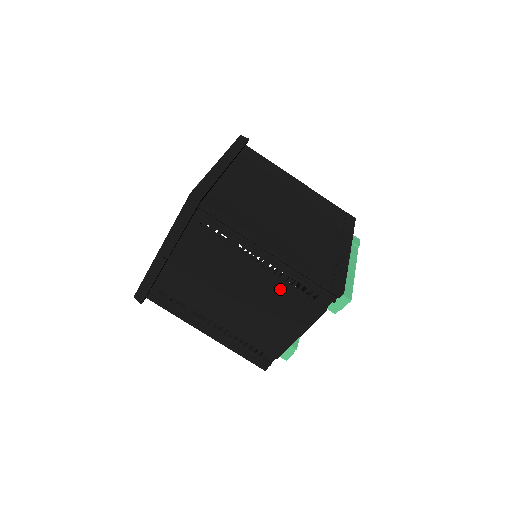
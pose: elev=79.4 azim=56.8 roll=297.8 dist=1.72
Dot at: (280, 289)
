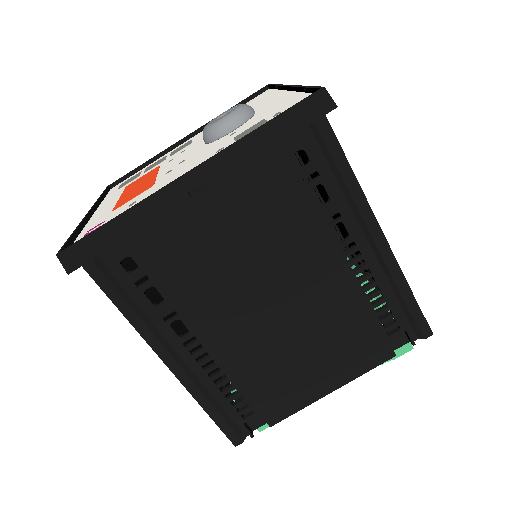
Dot at: (352, 306)
